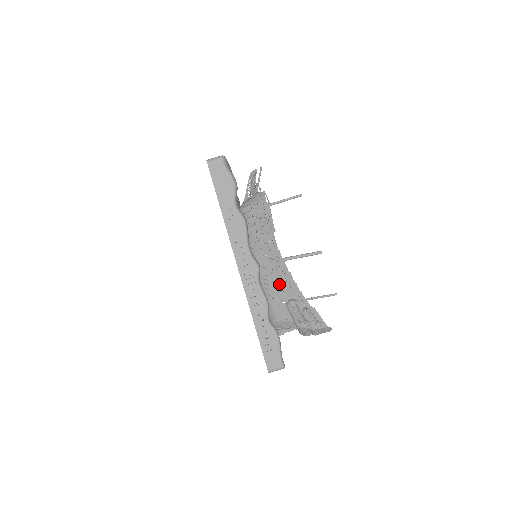
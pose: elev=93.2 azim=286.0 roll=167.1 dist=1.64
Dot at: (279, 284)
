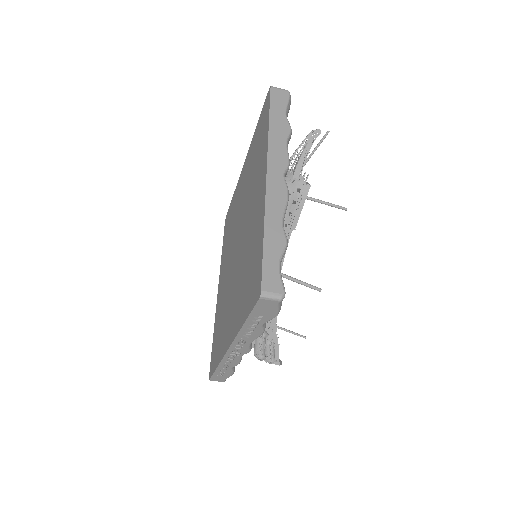
Dot at: occluded
